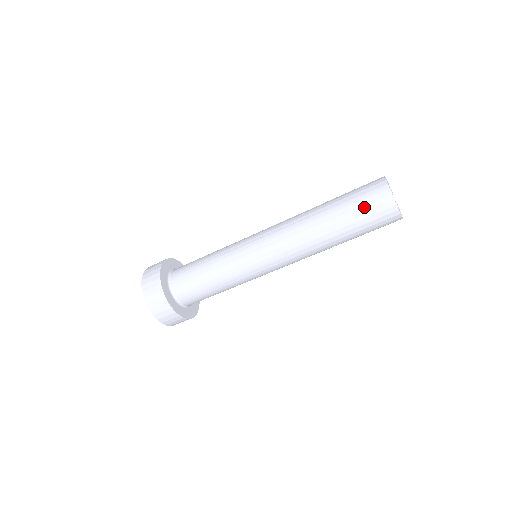
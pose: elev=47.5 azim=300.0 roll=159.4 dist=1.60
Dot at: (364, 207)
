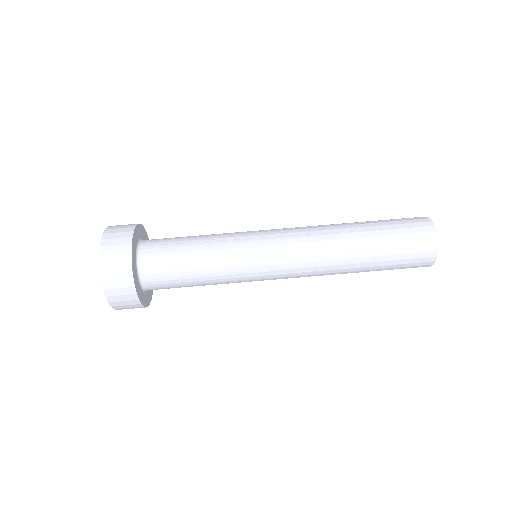
Dot at: (399, 221)
